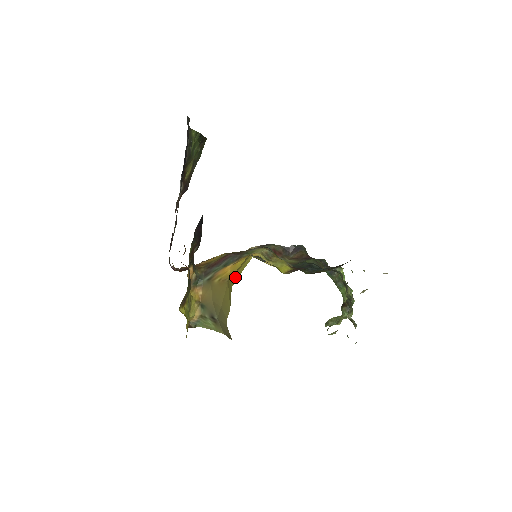
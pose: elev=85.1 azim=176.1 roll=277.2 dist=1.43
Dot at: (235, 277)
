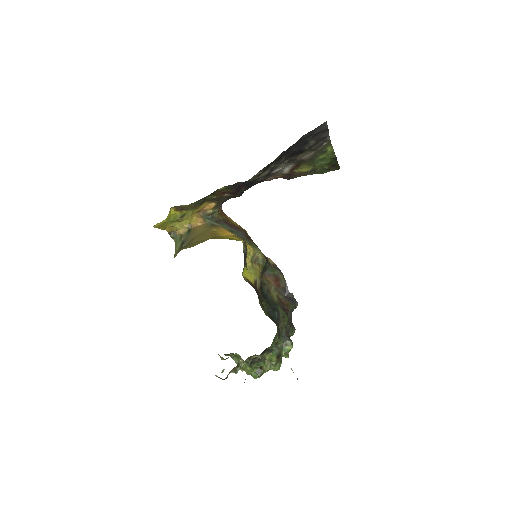
Dot at: (220, 238)
